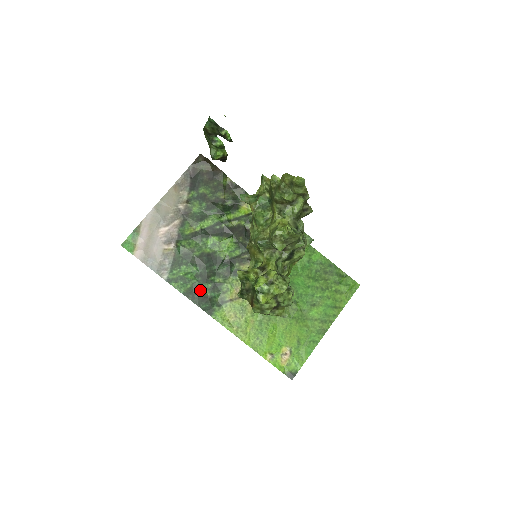
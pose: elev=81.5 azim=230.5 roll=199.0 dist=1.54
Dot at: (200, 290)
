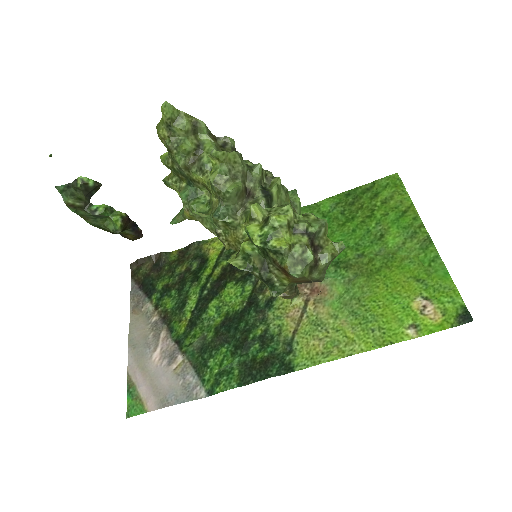
Dot at: (252, 362)
